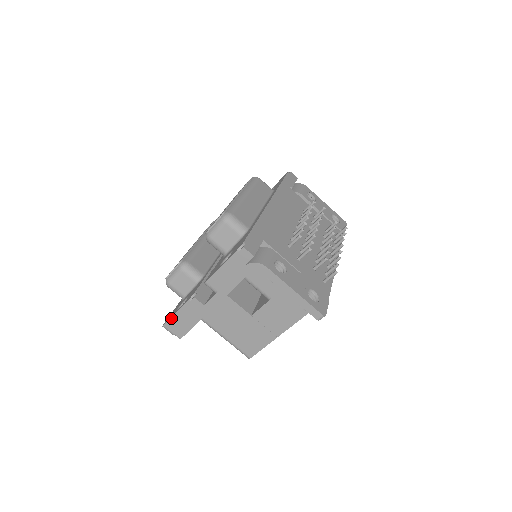
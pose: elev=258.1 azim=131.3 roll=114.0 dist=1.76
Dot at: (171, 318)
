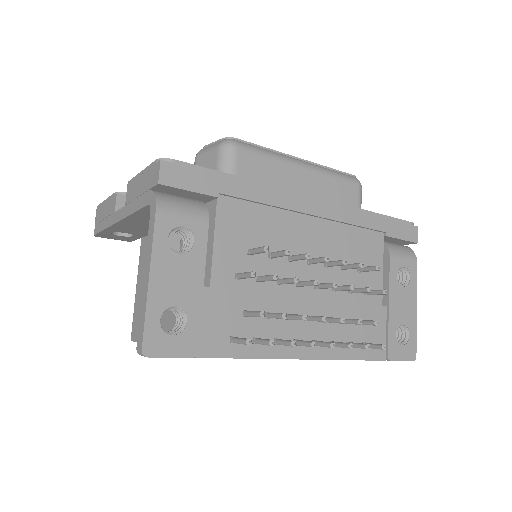
Dot at: (102, 203)
